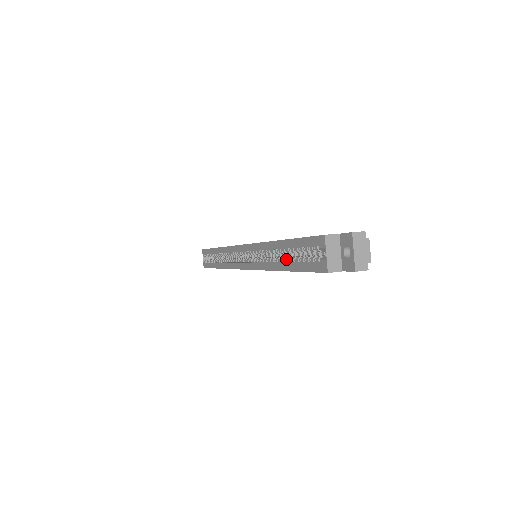
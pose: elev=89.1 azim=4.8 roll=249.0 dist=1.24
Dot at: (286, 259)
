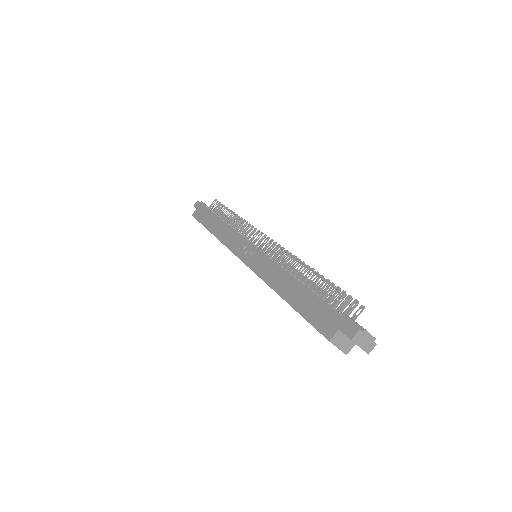
Dot at: occluded
